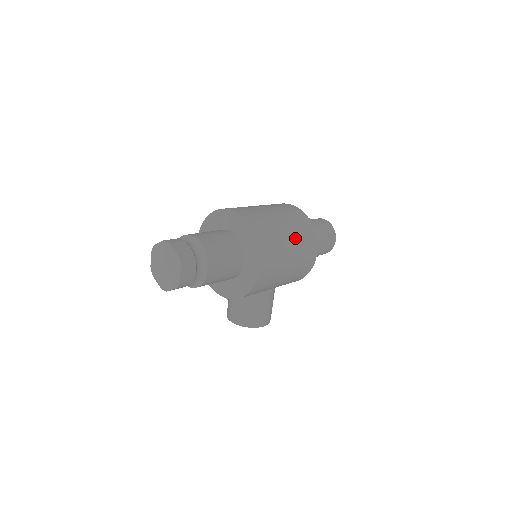
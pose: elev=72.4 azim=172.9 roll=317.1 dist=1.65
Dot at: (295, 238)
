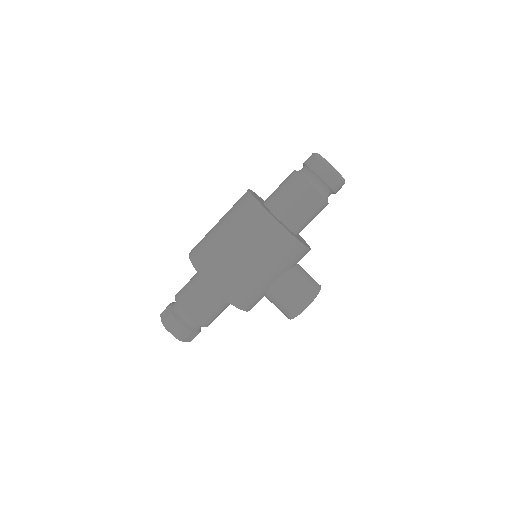
Dot at: (238, 234)
